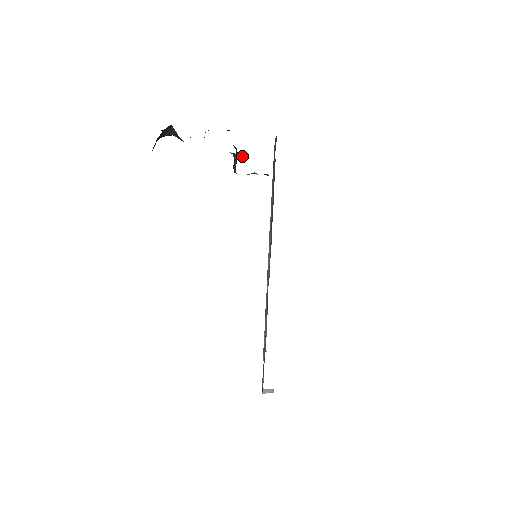
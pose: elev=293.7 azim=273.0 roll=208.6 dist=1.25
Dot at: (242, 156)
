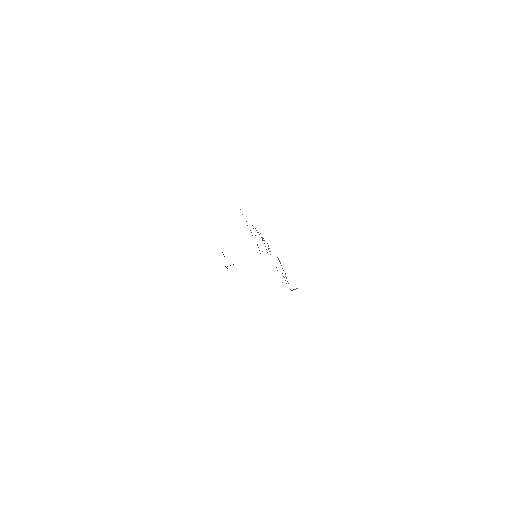
Dot at: (230, 265)
